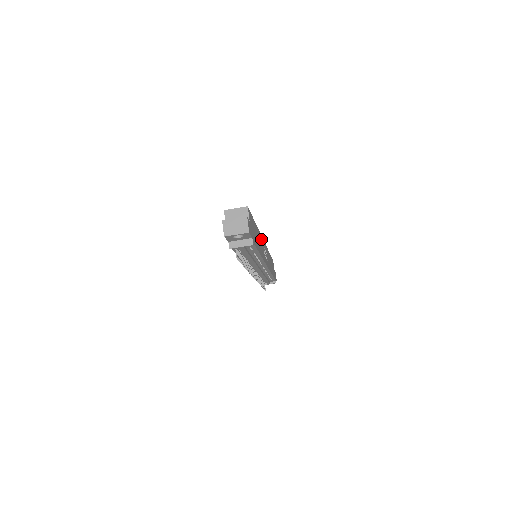
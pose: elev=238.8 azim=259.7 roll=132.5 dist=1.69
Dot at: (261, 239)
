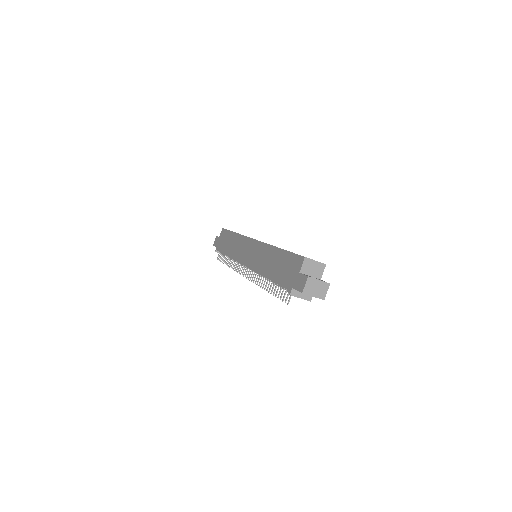
Dot at: occluded
